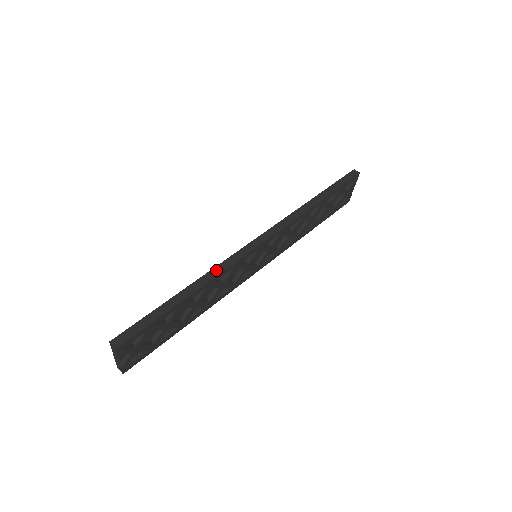
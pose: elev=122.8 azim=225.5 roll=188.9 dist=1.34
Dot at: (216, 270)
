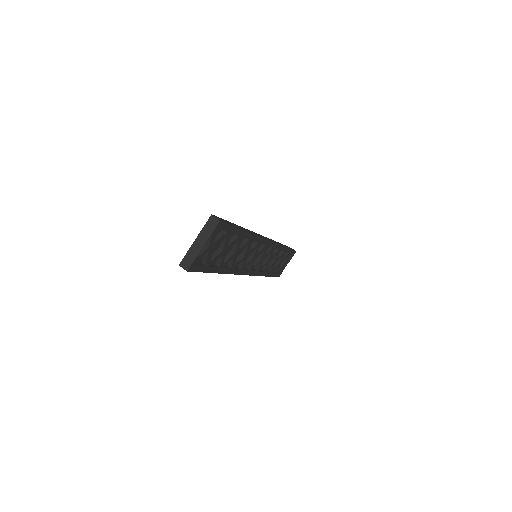
Dot at: occluded
